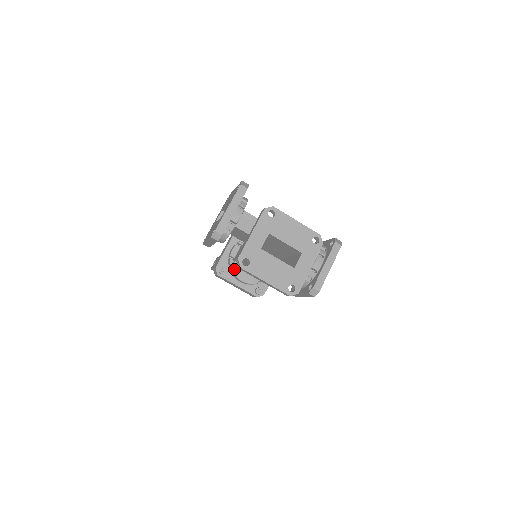
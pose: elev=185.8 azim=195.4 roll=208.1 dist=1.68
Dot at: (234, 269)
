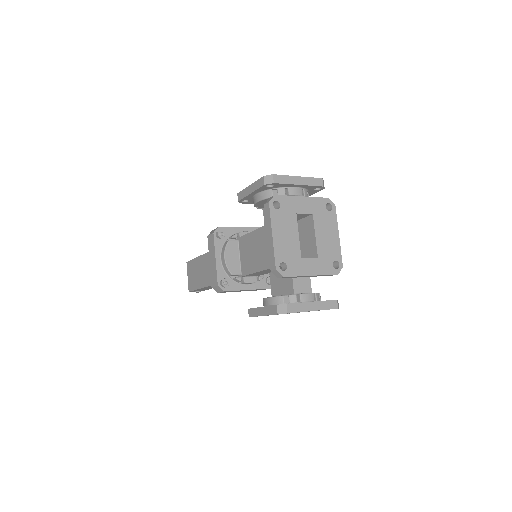
Dot at: (230, 243)
